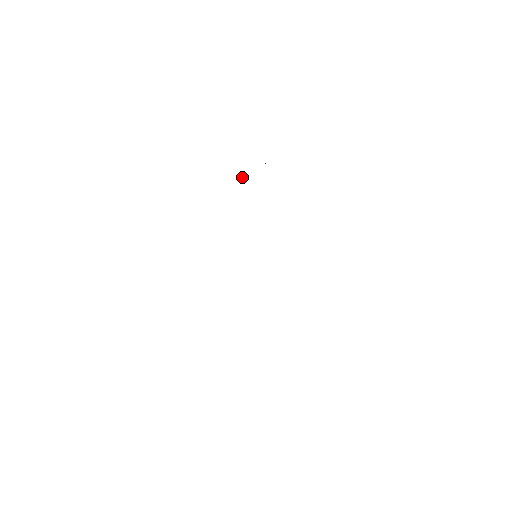
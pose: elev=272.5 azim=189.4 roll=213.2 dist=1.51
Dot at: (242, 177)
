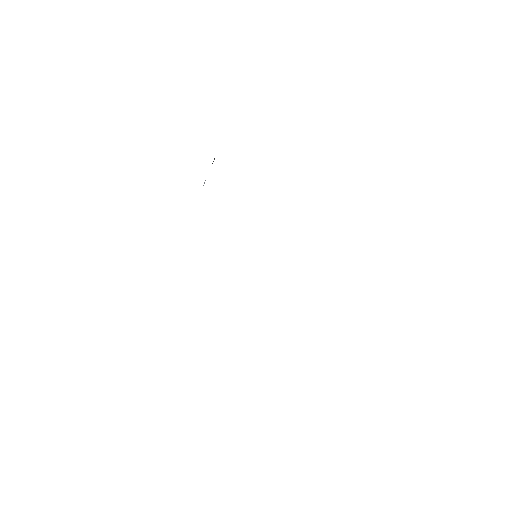
Dot at: occluded
